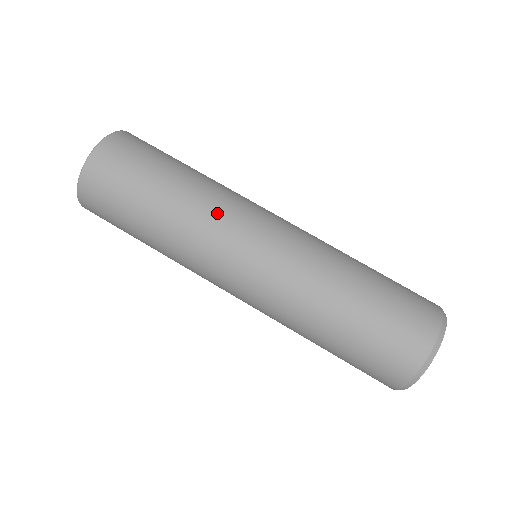
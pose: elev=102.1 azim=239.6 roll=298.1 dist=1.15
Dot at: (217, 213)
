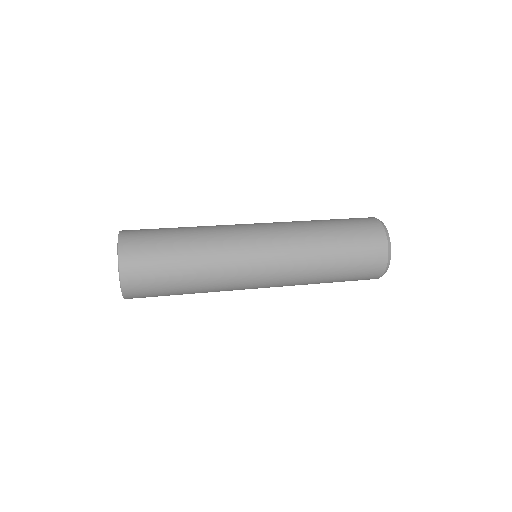
Dot at: occluded
